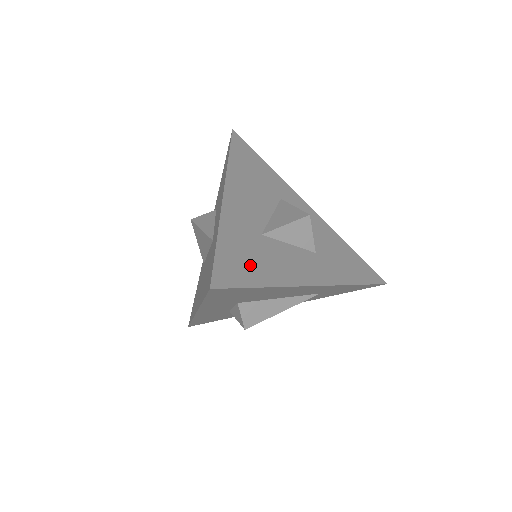
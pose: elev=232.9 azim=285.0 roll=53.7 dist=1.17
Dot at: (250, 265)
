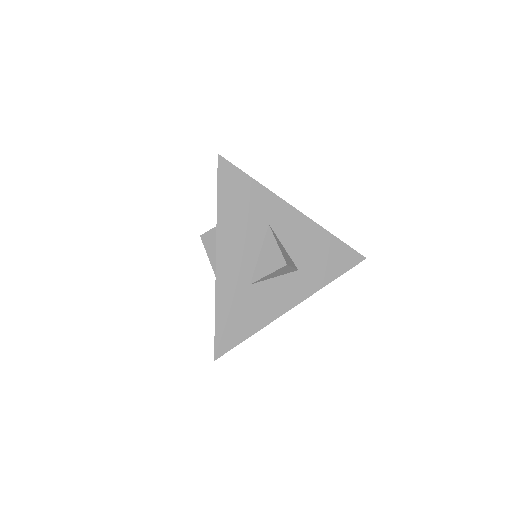
Dot at: (241, 322)
